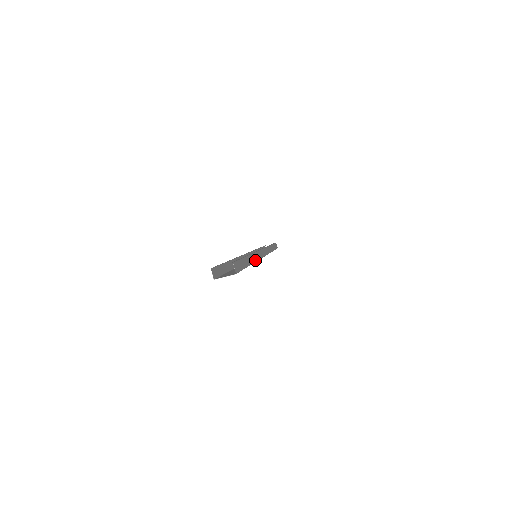
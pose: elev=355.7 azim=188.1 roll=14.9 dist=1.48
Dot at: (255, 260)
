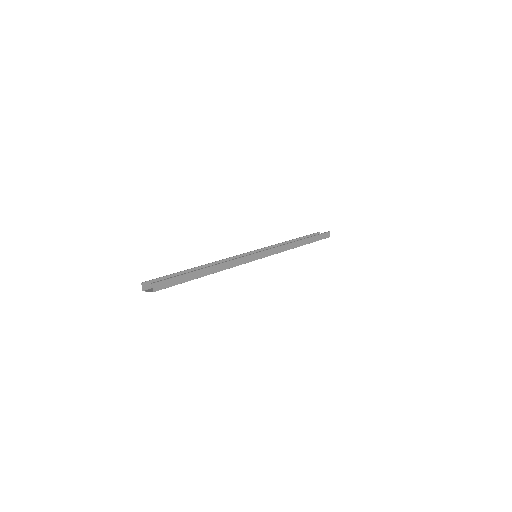
Dot at: (226, 268)
